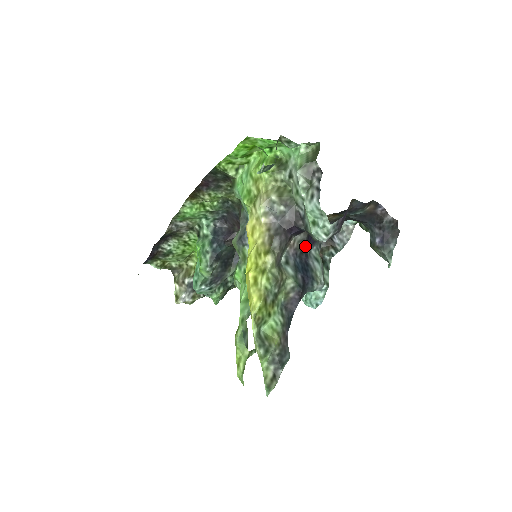
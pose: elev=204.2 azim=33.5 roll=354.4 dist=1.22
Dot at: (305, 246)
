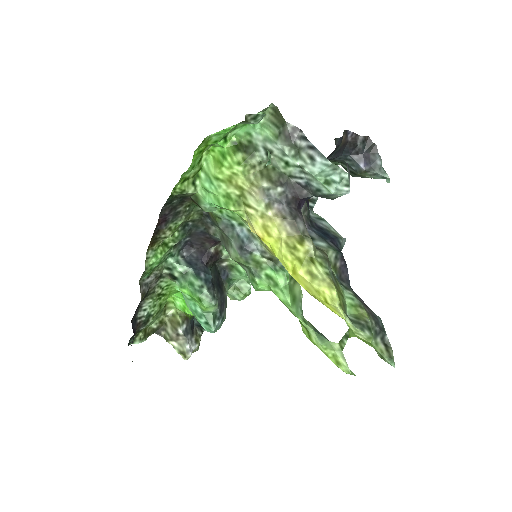
Dot at: (308, 213)
